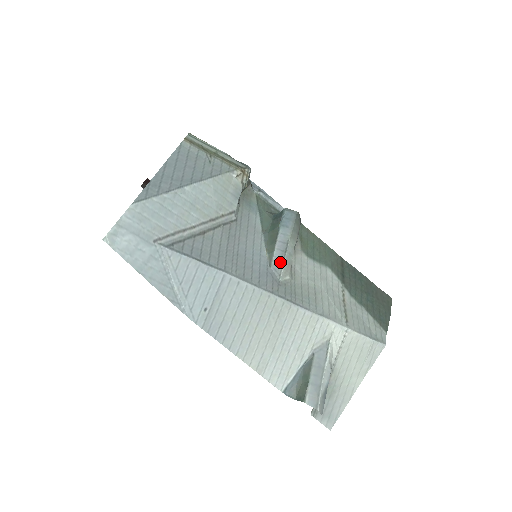
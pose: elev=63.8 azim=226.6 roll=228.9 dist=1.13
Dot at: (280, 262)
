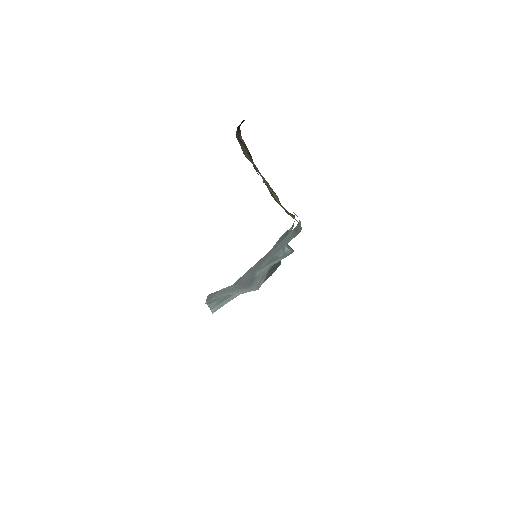
Dot at: (263, 271)
